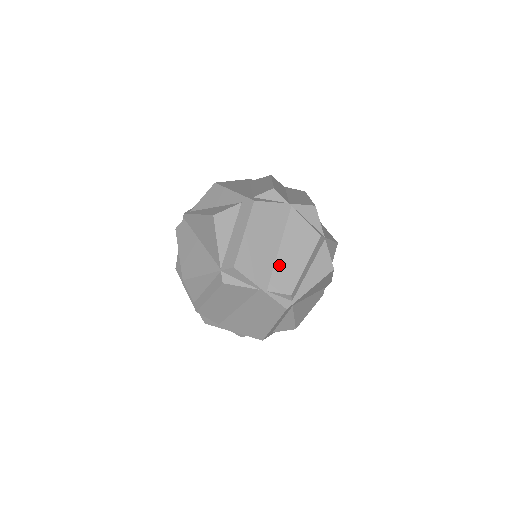
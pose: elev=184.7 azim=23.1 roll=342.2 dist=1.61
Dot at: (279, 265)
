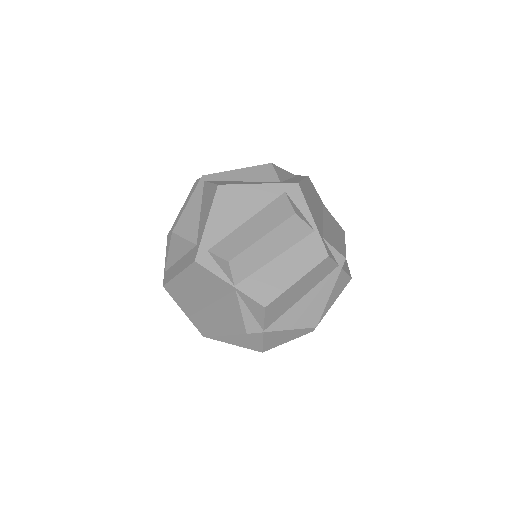
Dot at: (204, 314)
